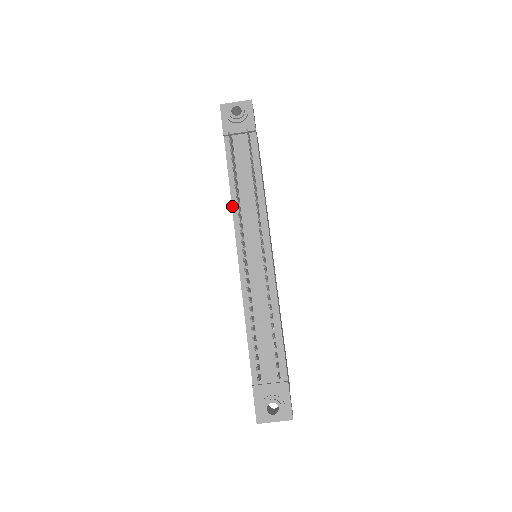
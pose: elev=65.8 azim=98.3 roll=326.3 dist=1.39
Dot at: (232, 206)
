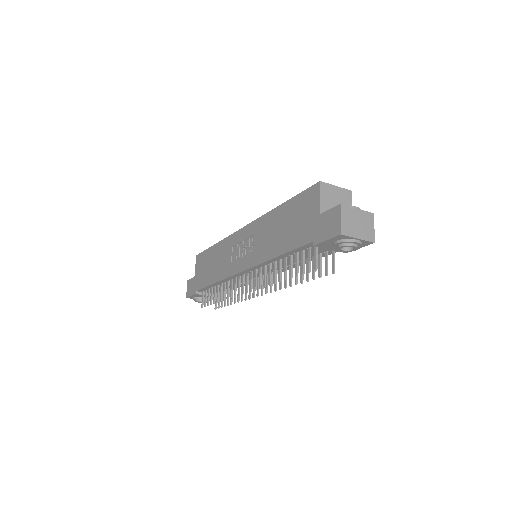
Dot at: (266, 262)
